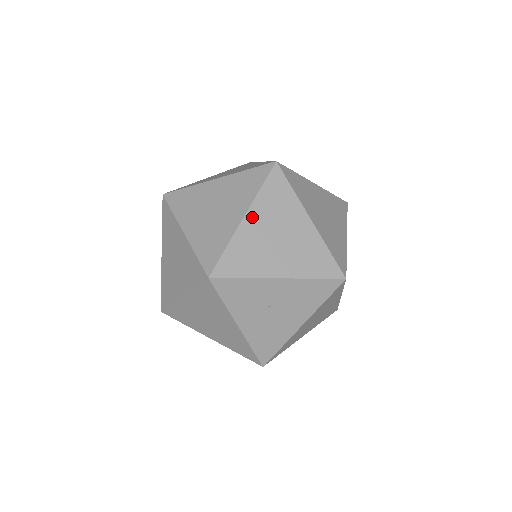
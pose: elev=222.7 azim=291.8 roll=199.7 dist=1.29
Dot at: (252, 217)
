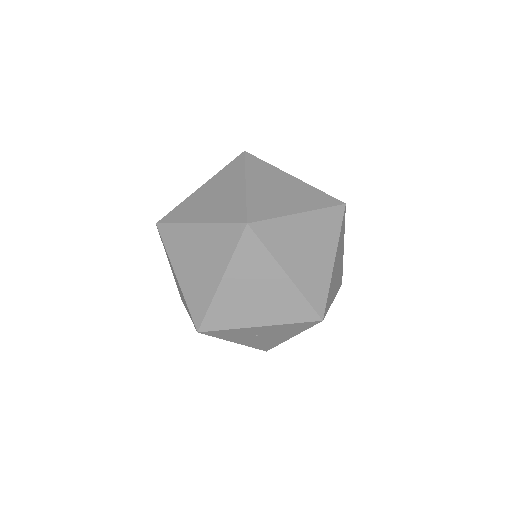
Dot at: (229, 280)
